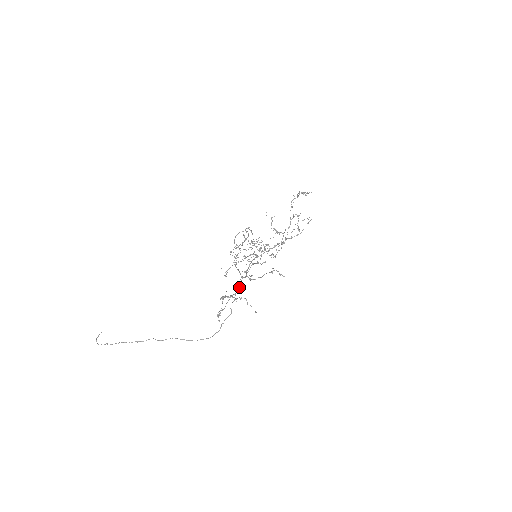
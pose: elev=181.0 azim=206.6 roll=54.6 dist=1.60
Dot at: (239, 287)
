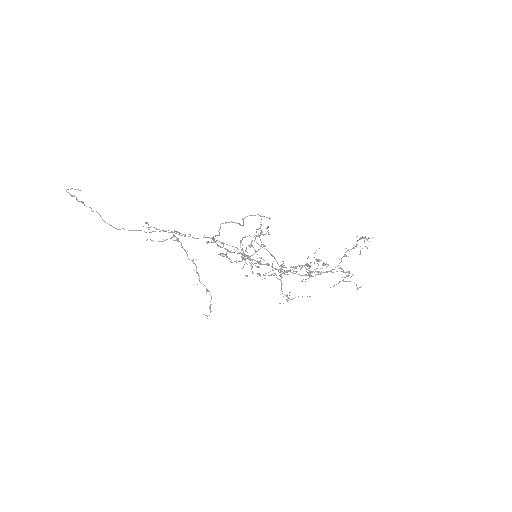
Dot at: (197, 238)
